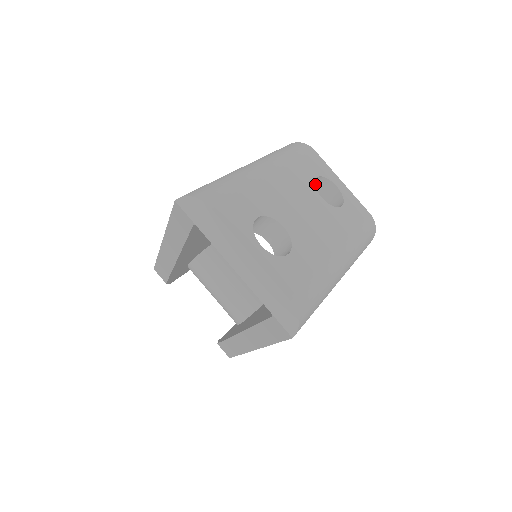
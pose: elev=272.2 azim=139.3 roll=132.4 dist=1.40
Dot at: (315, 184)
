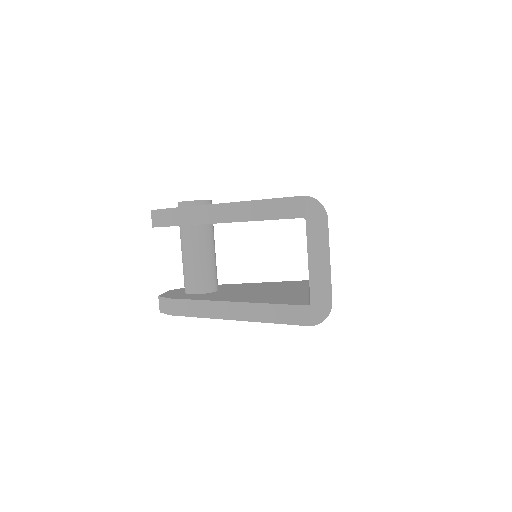
Dot at: occluded
